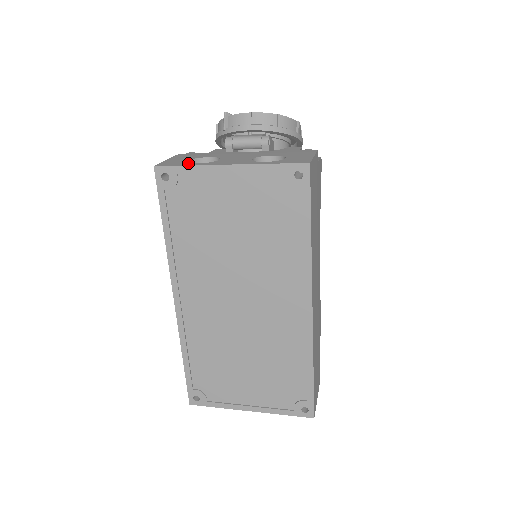
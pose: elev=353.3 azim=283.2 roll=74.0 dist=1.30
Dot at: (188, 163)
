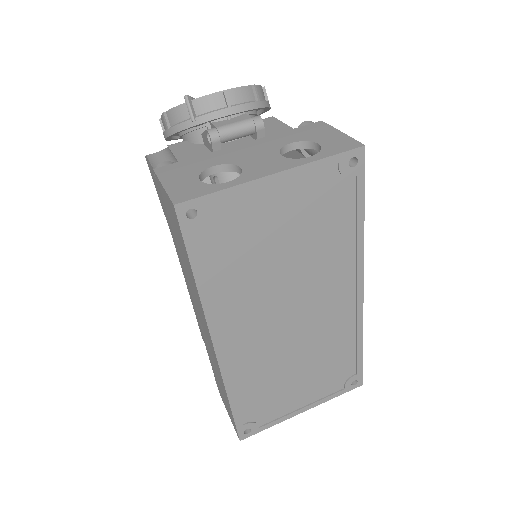
Dot at: (213, 185)
